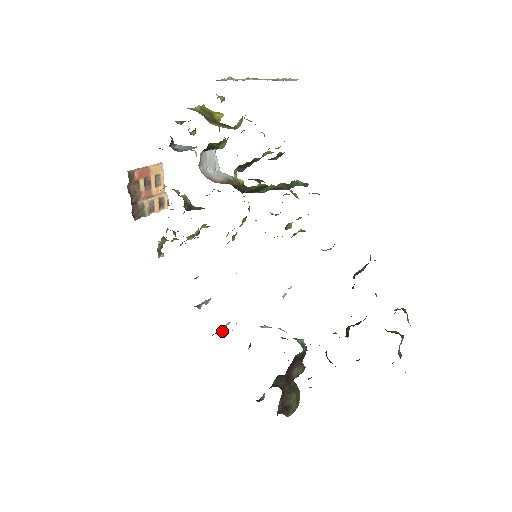
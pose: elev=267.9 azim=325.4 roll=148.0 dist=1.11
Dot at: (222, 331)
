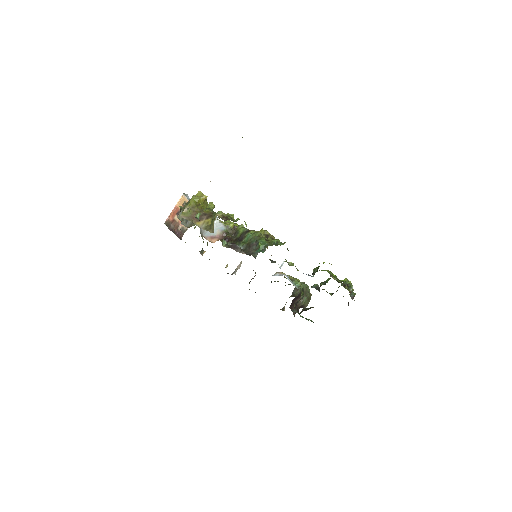
Dot at: (253, 278)
